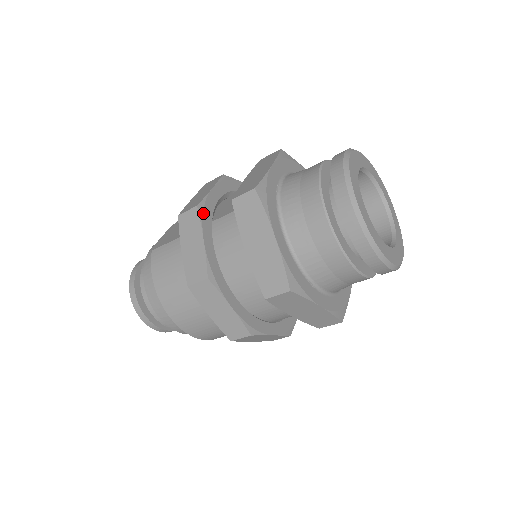
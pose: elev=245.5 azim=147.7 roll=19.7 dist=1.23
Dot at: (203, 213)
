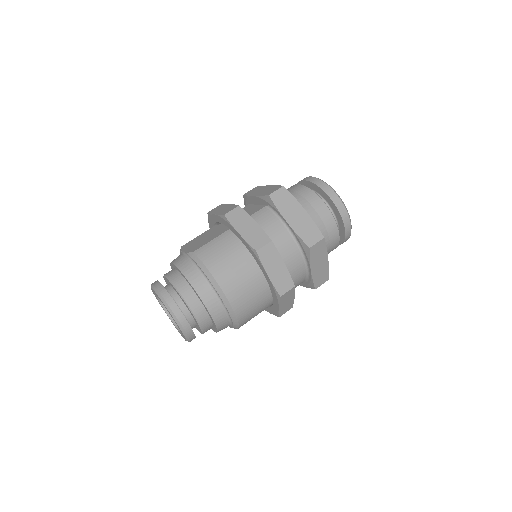
Dot at: (243, 210)
